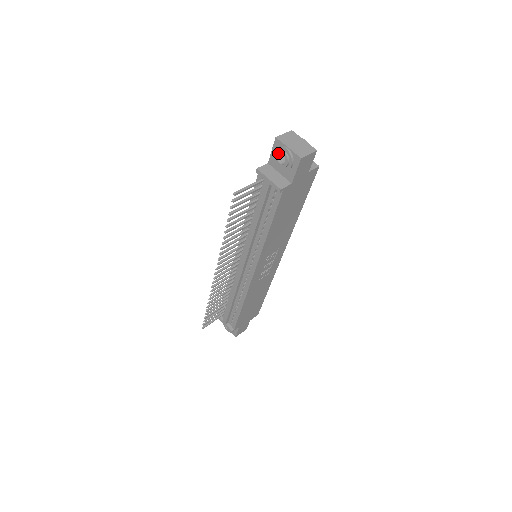
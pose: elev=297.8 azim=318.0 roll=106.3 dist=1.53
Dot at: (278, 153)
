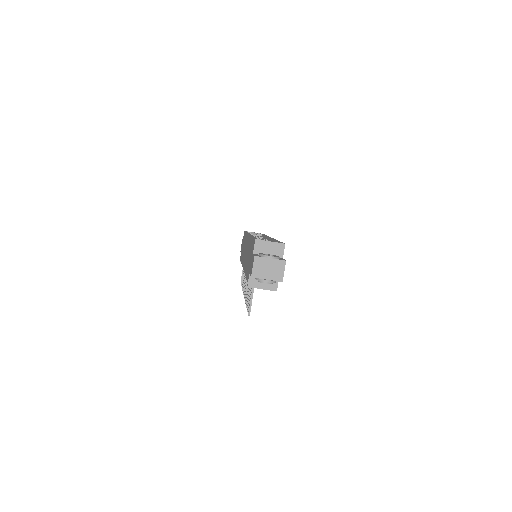
Dot at: (260, 282)
